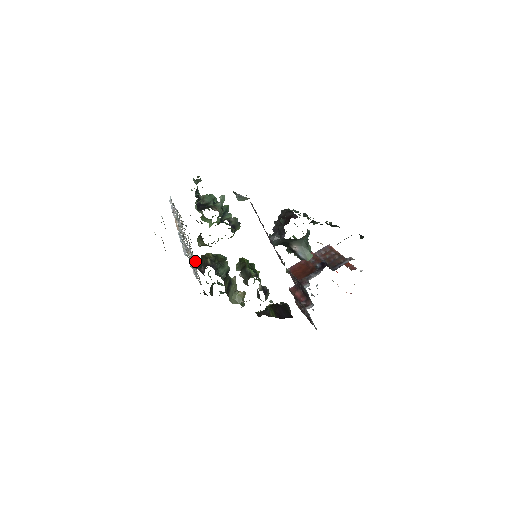
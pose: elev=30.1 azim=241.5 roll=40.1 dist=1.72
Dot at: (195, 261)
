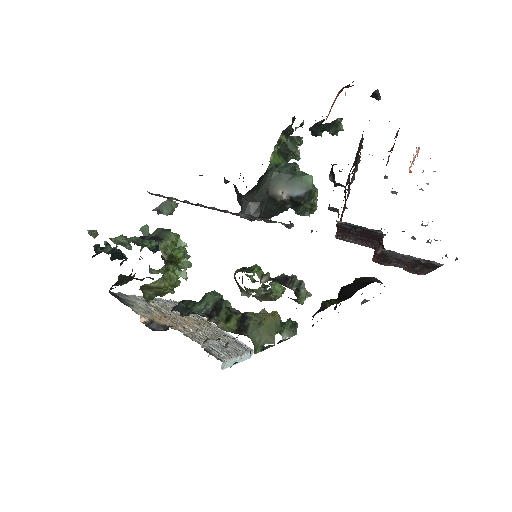
Dot at: (153, 324)
